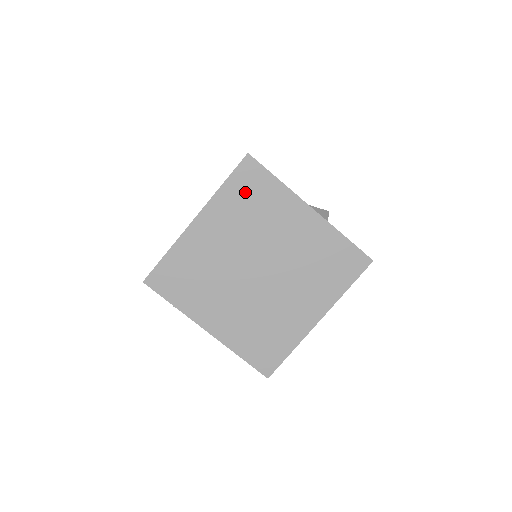
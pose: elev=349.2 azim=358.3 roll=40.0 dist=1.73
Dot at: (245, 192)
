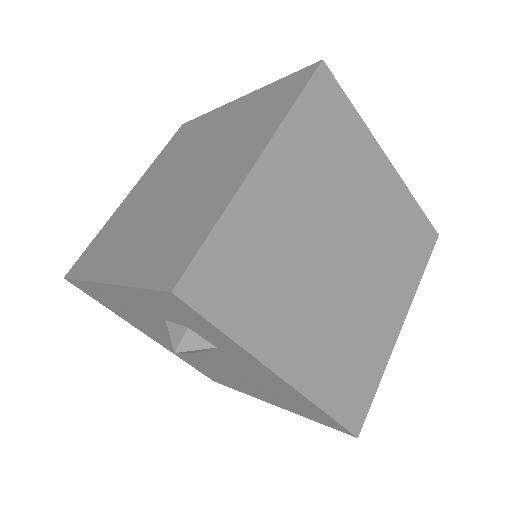
Dot at: (322, 123)
